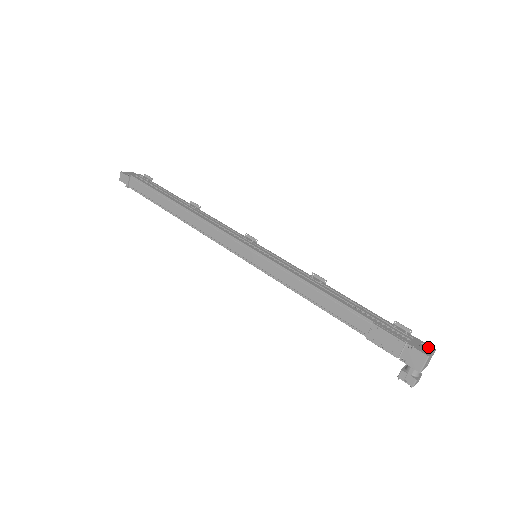
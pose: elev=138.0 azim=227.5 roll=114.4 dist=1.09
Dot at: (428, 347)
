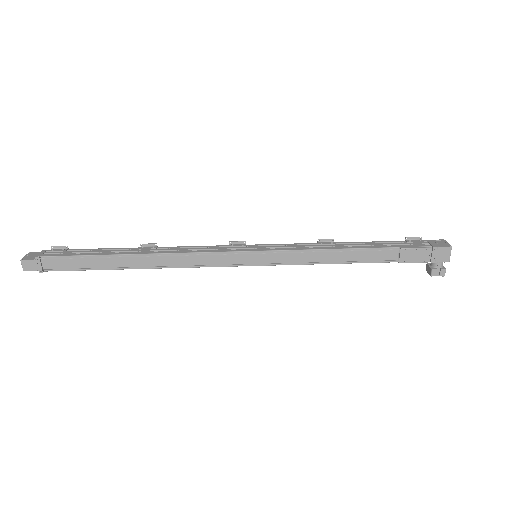
Dot at: (441, 241)
